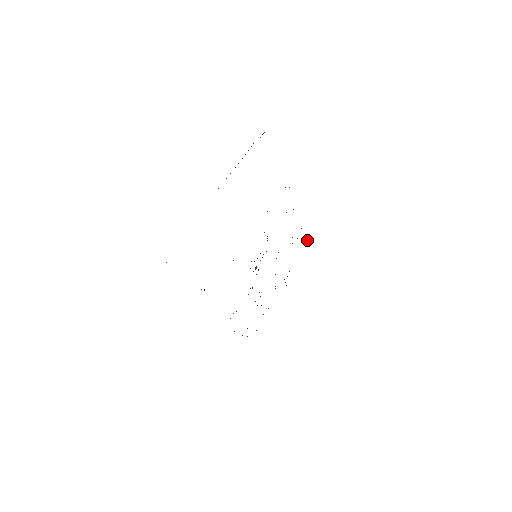
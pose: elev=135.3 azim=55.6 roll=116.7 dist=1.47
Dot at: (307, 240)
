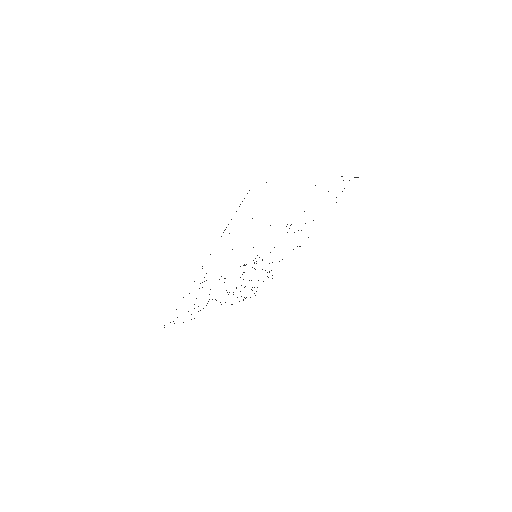
Dot at: occluded
